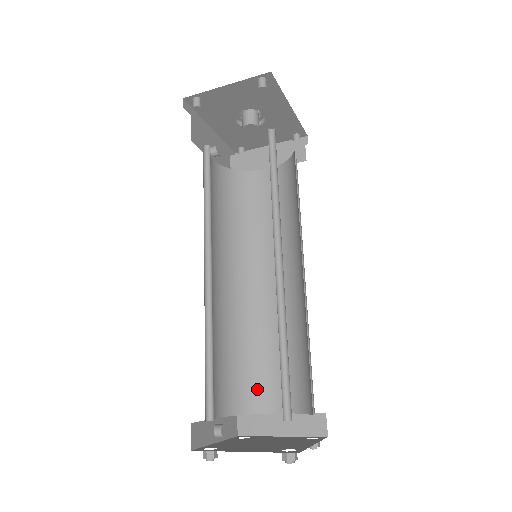
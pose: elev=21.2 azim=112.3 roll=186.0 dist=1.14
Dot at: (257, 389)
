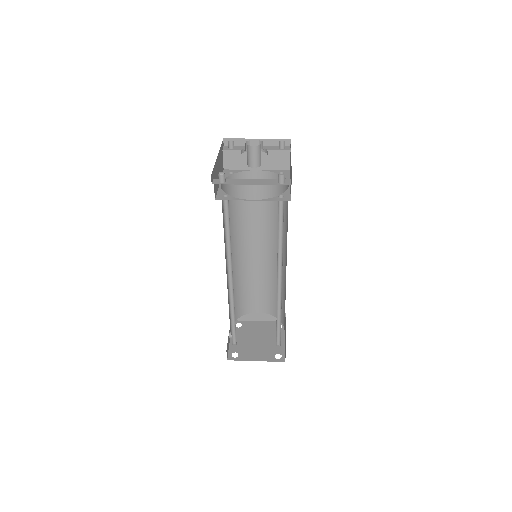
Dot at: (246, 304)
